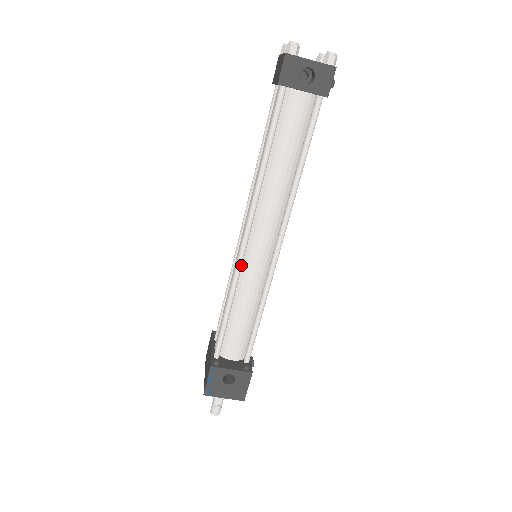
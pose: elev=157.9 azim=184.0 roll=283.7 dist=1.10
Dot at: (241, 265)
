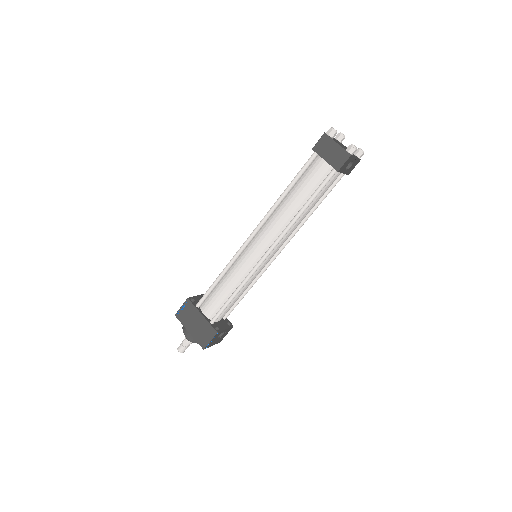
Dot at: (257, 269)
